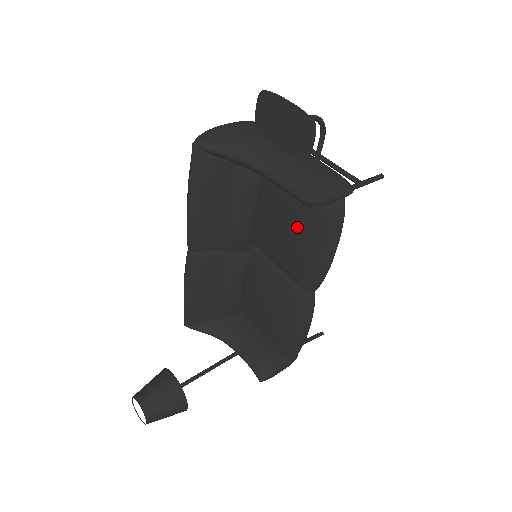
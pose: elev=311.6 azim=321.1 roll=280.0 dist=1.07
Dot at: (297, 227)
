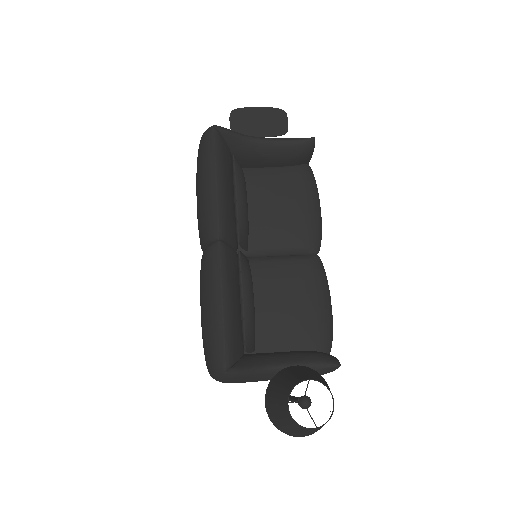
Dot at: (291, 193)
